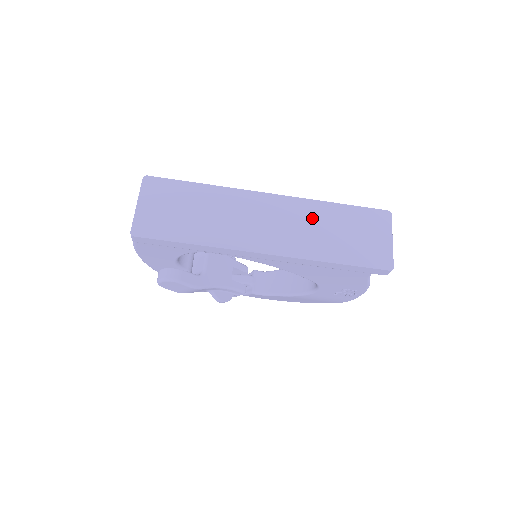
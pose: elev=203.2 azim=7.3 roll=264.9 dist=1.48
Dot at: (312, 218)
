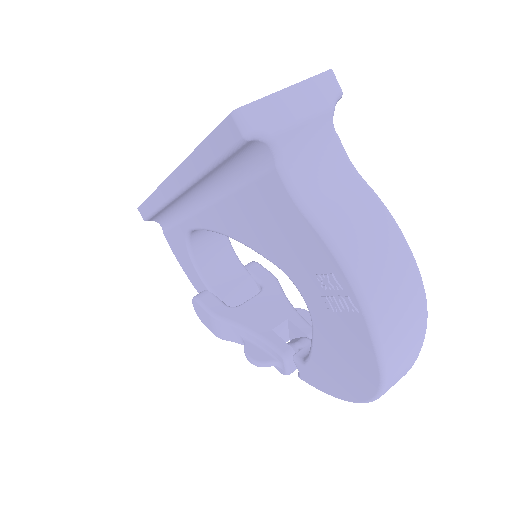
Dot at: occluded
